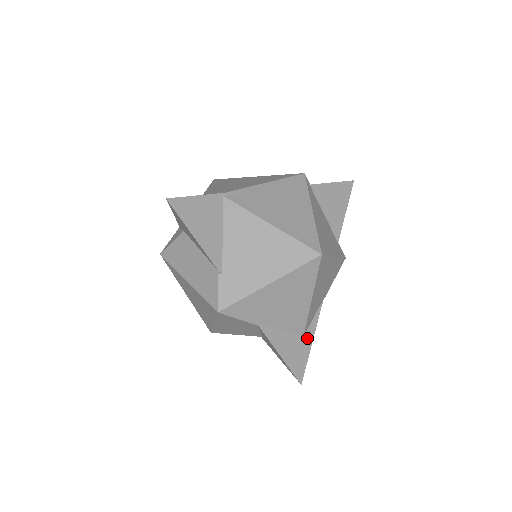
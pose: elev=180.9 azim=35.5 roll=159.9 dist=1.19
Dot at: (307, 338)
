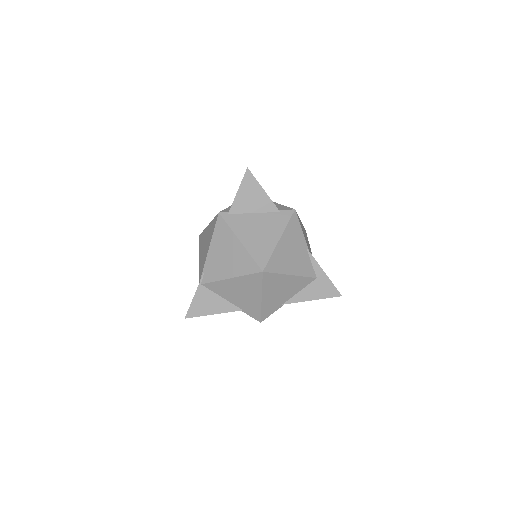
Dot at: (319, 275)
